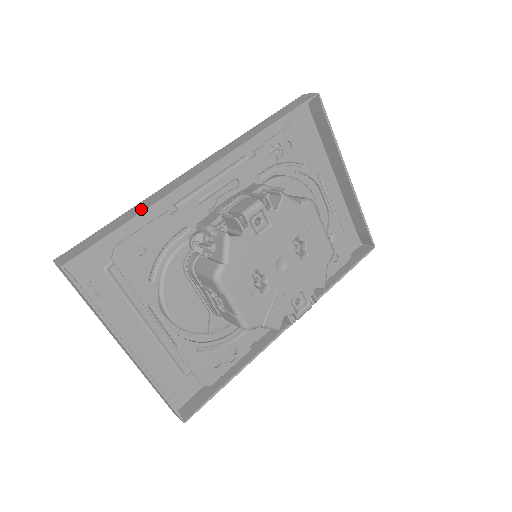
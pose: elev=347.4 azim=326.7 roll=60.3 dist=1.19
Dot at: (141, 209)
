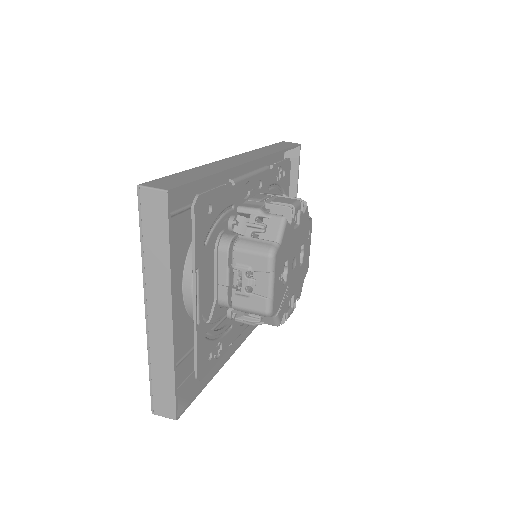
Dot at: (215, 170)
